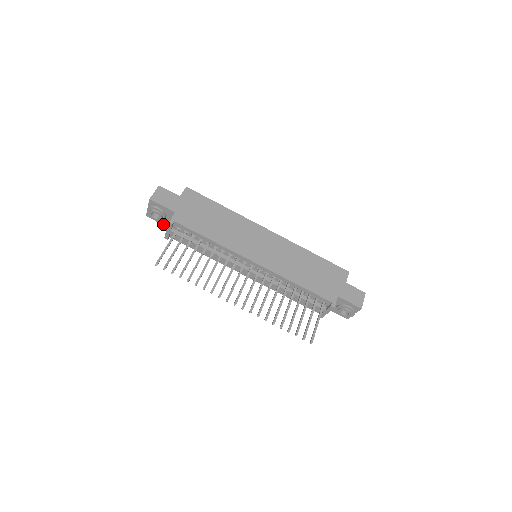
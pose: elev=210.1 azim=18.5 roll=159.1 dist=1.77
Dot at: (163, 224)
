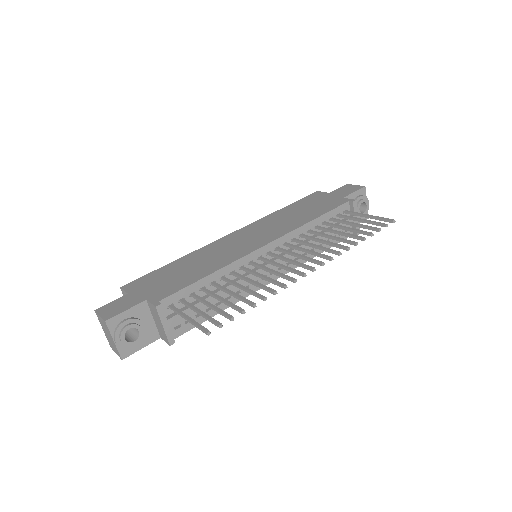
Dot at: (149, 343)
